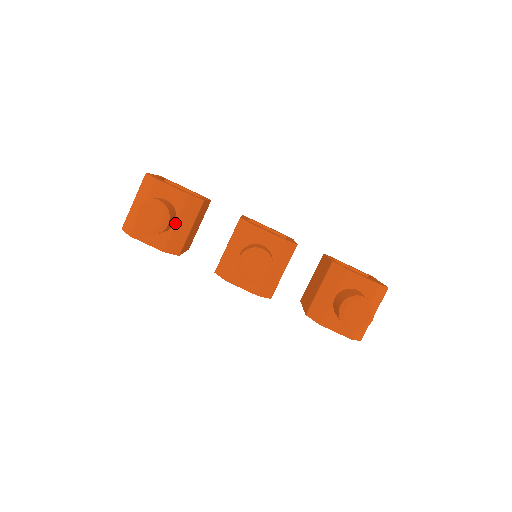
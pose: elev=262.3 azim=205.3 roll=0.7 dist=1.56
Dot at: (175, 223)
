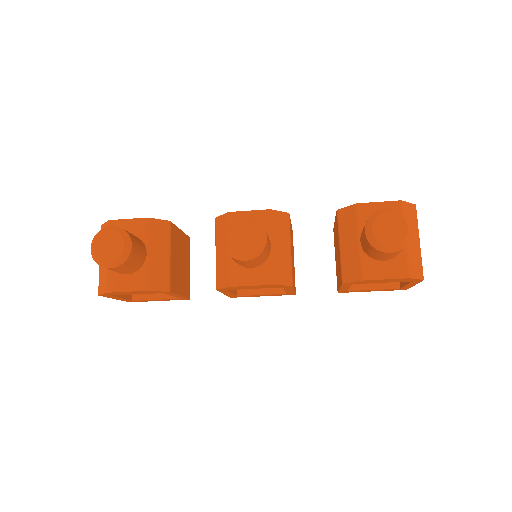
Dot at: (147, 254)
